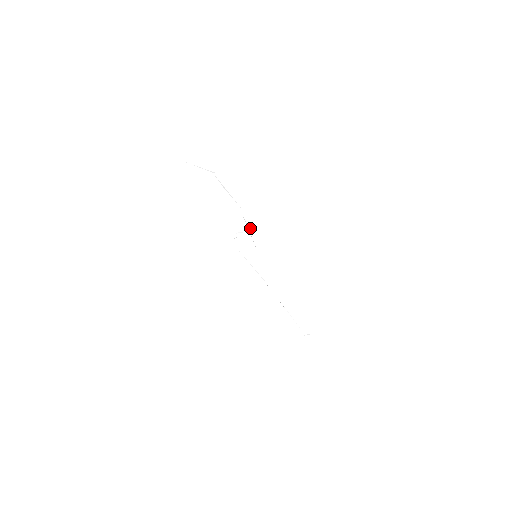
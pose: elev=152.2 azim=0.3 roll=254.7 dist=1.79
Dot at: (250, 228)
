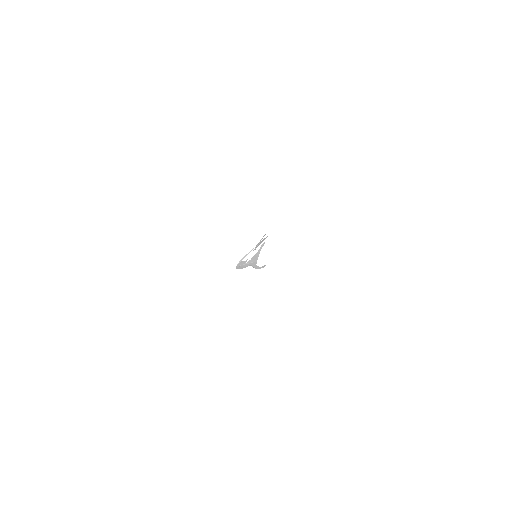
Dot at: occluded
